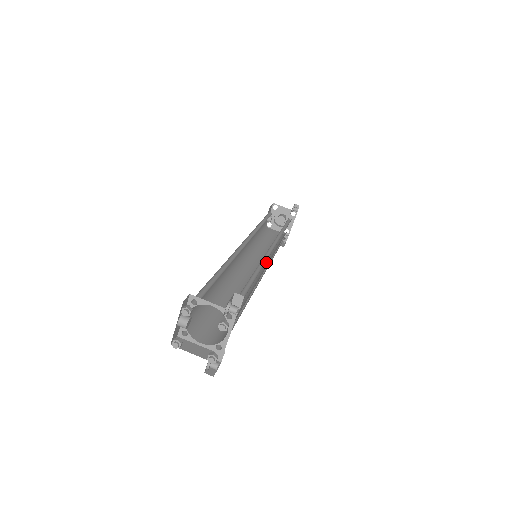
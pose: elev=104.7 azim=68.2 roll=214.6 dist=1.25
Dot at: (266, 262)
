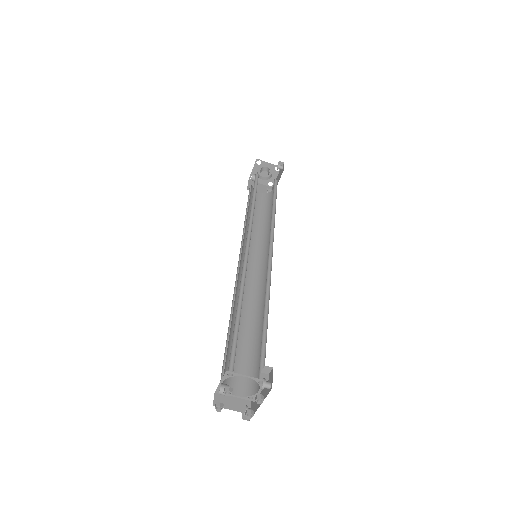
Dot at: (263, 253)
